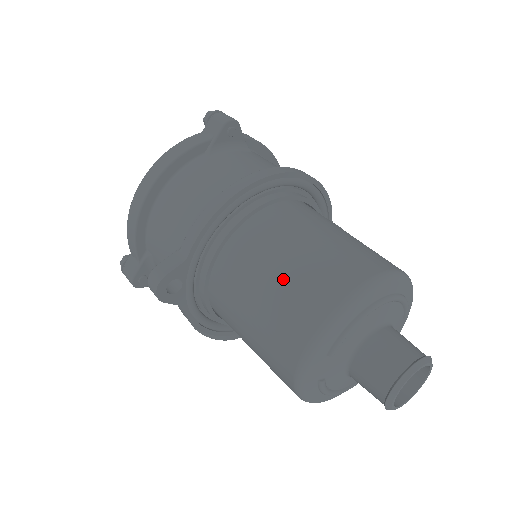
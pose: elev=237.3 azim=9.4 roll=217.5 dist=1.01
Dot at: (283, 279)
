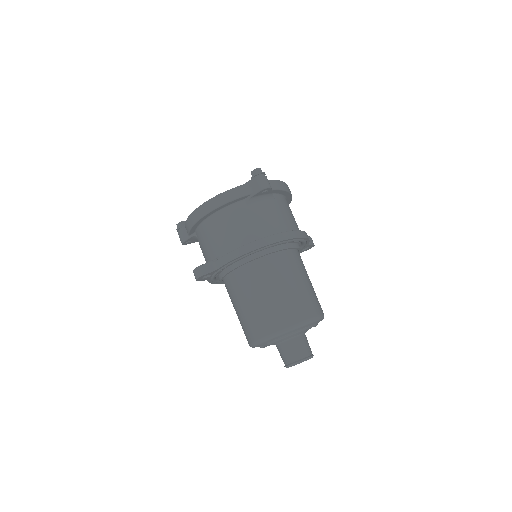
Dot at: (260, 305)
